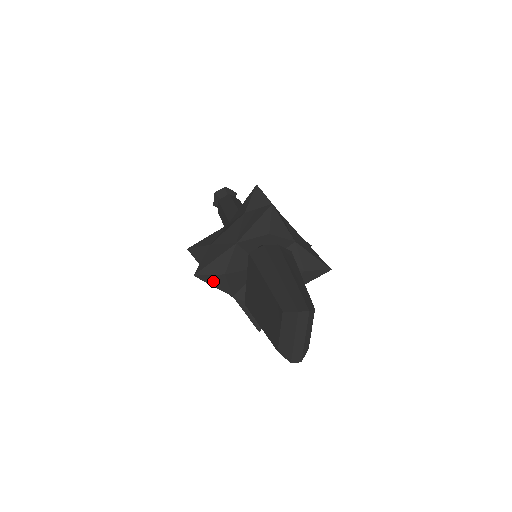
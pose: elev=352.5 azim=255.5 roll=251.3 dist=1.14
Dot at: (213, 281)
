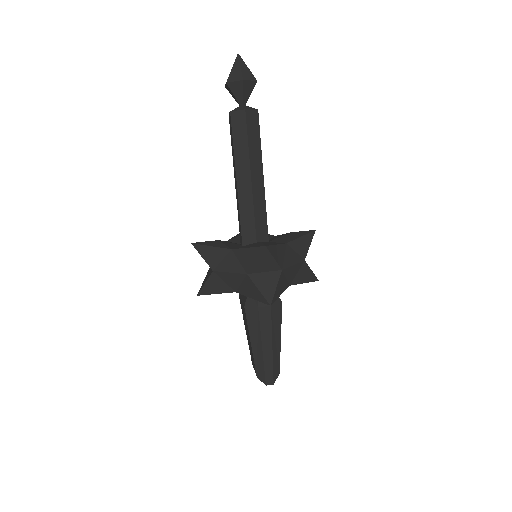
Dot at: occluded
